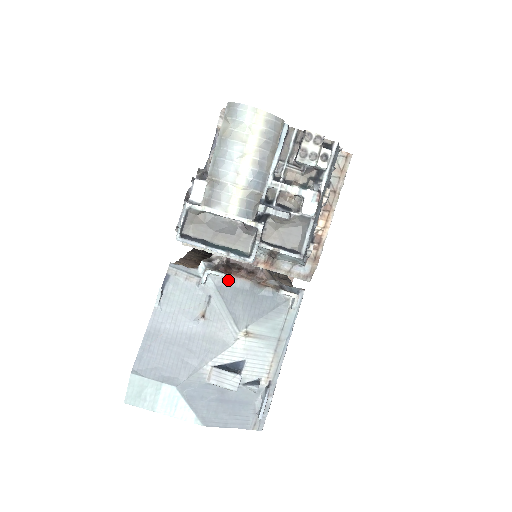
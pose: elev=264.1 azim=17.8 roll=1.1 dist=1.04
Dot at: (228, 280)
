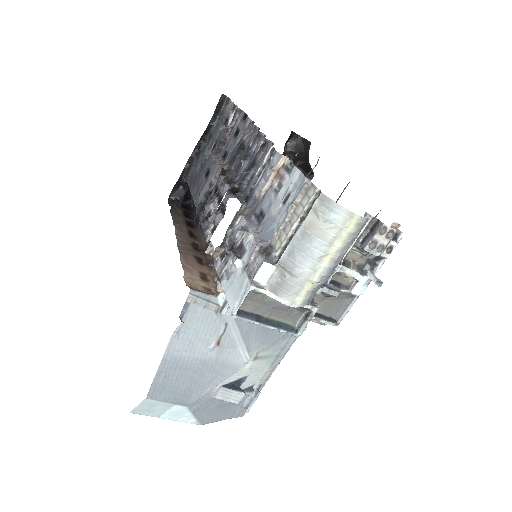
Dot at: occluded
